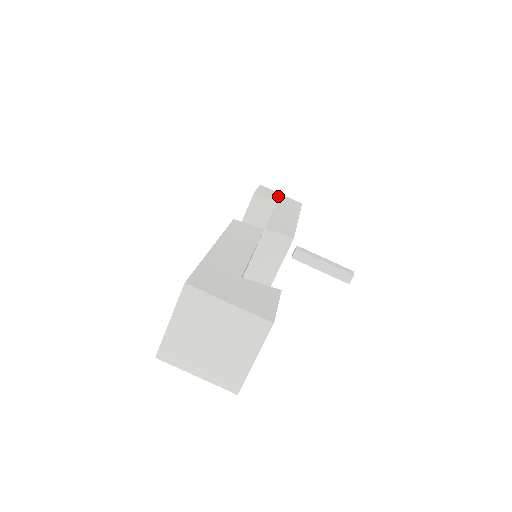
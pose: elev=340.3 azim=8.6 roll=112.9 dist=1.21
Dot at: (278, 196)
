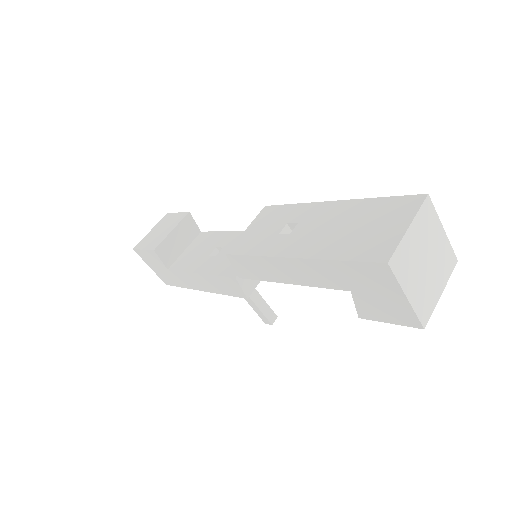
Dot at: occluded
